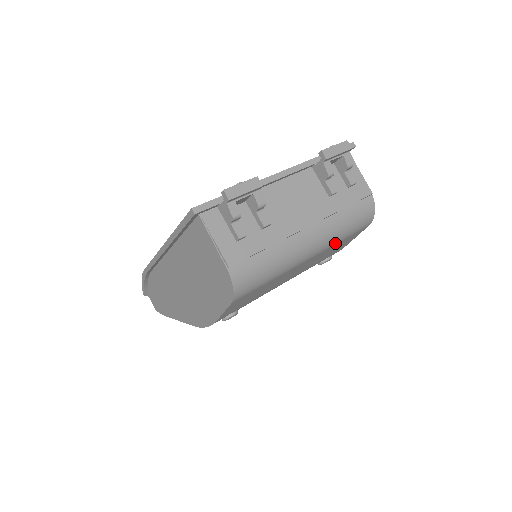
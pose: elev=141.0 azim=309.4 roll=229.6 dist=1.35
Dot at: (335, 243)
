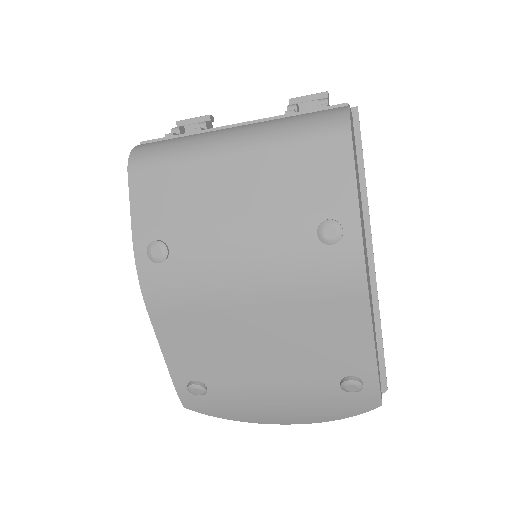
Dot at: (278, 142)
